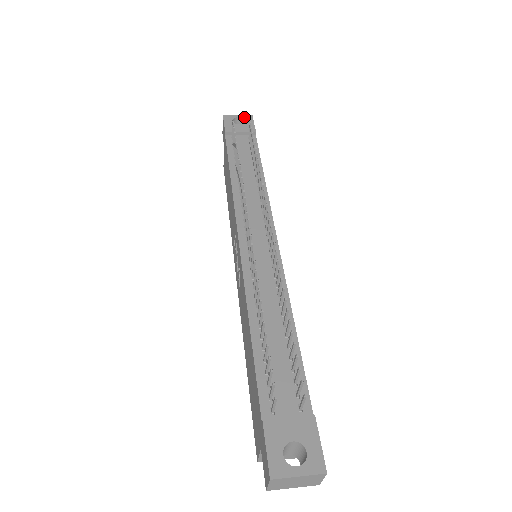
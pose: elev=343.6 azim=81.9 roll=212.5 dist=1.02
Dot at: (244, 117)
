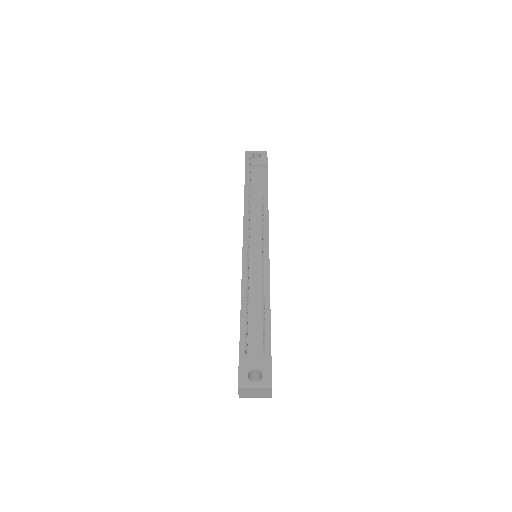
Dot at: (261, 153)
